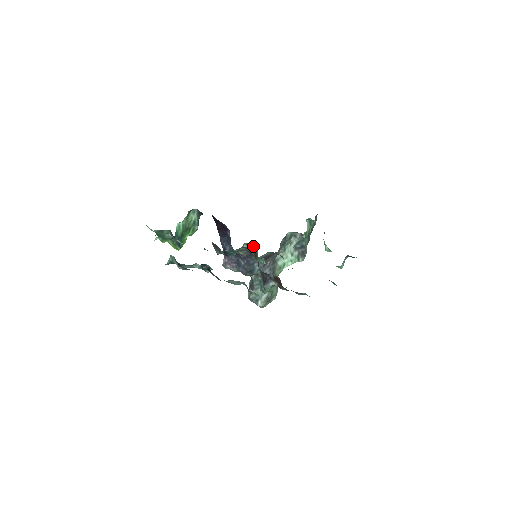
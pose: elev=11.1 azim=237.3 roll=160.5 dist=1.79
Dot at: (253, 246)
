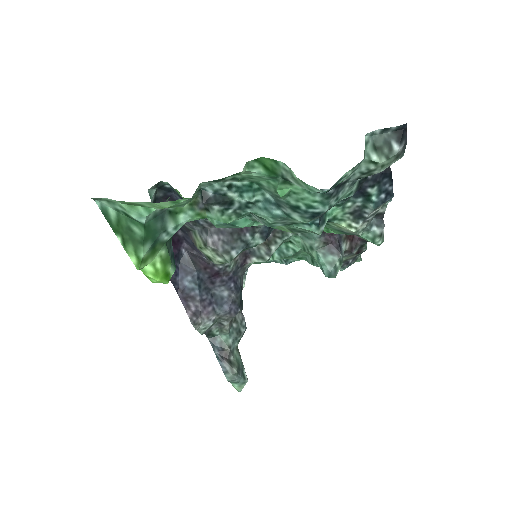
Dot at: occluded
